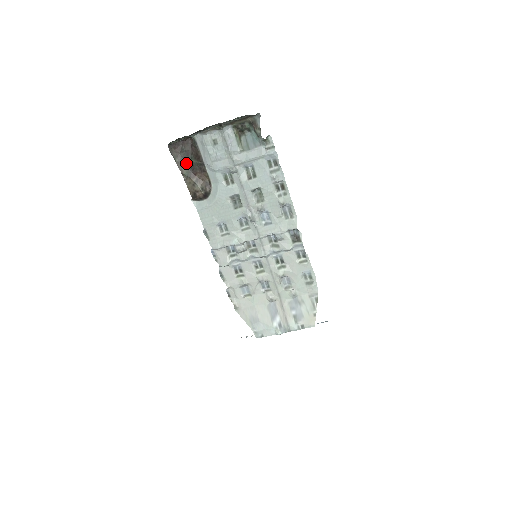
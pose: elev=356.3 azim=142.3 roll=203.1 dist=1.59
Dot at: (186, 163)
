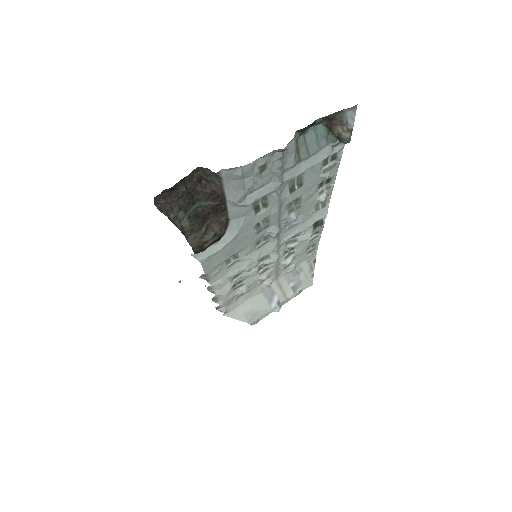
Dot at: (189, 212)
